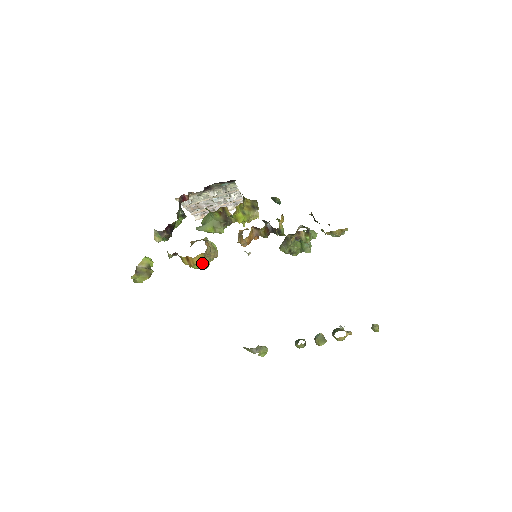
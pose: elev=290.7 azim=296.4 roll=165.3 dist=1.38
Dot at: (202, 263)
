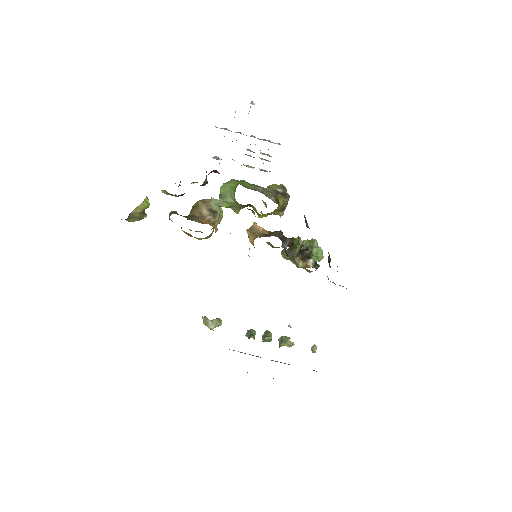
Dot at: (201, 238)
